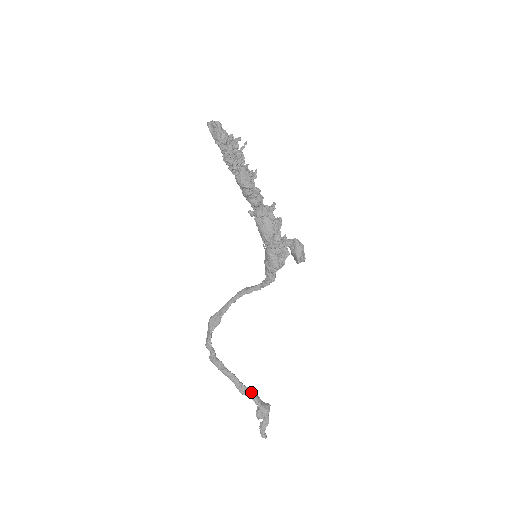
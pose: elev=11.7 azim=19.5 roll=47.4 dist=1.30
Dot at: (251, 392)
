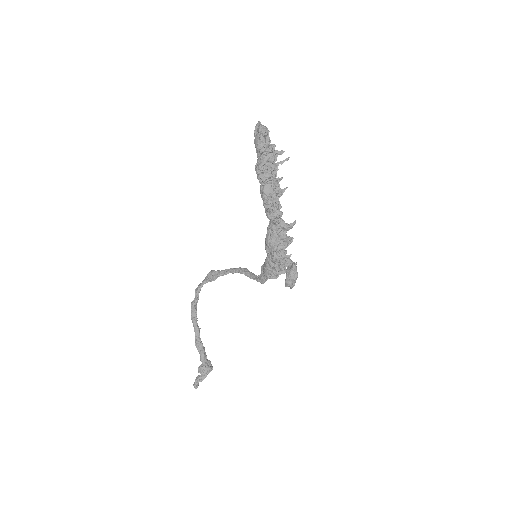
Dot at: (202, 350)
